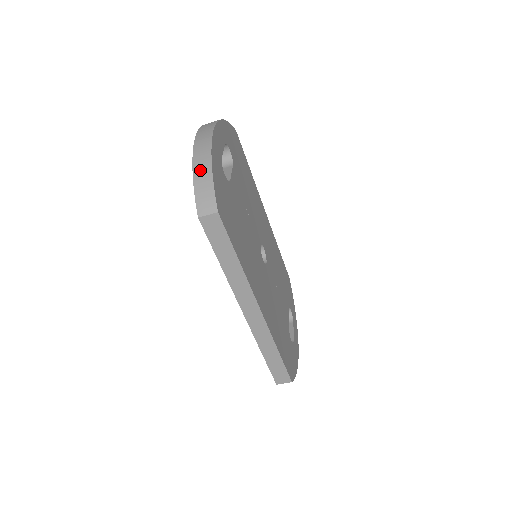
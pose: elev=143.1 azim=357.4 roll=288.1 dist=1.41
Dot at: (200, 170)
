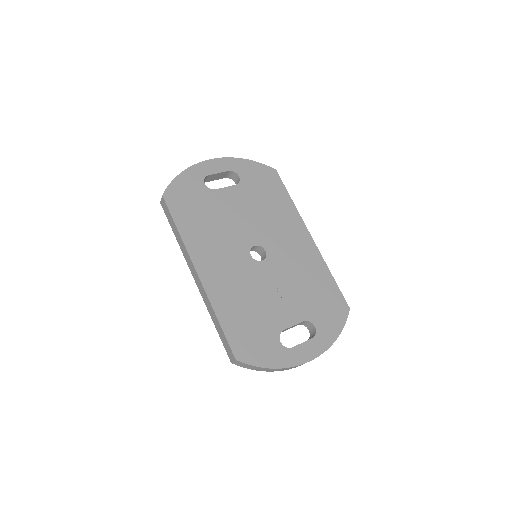
Dot at: occluded
